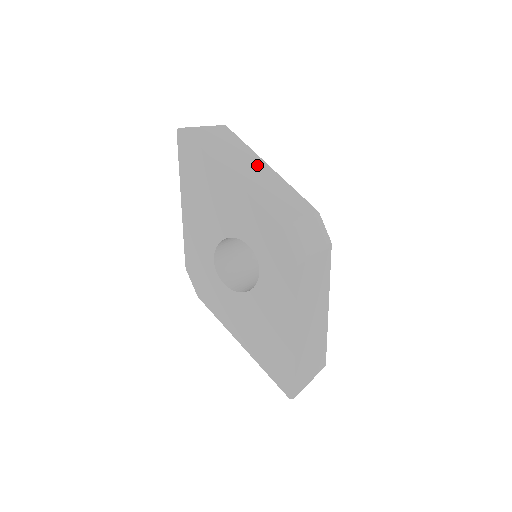
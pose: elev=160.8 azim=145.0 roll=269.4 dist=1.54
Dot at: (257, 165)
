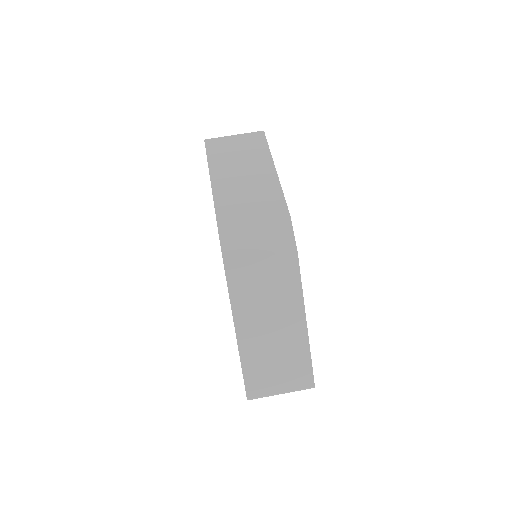
Dot at: (258, 168)
